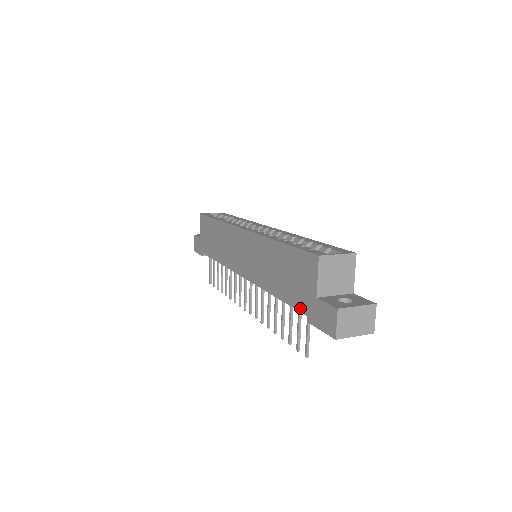
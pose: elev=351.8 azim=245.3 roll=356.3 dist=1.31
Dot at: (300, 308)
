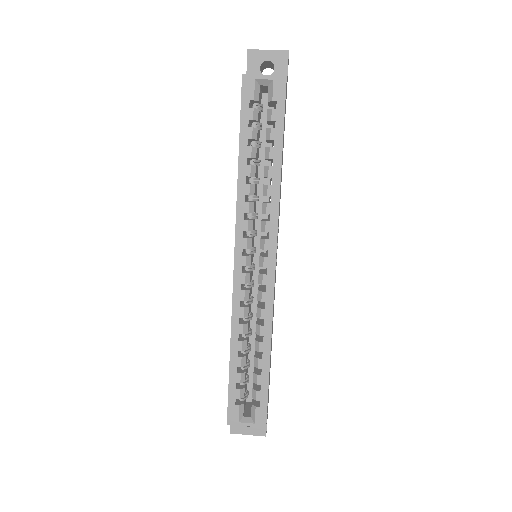
Dot at: occluded
